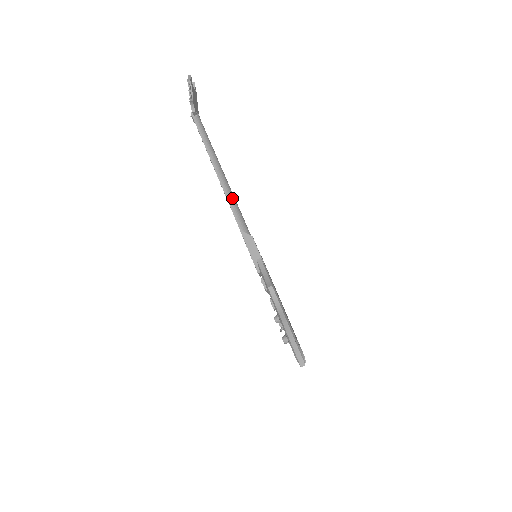
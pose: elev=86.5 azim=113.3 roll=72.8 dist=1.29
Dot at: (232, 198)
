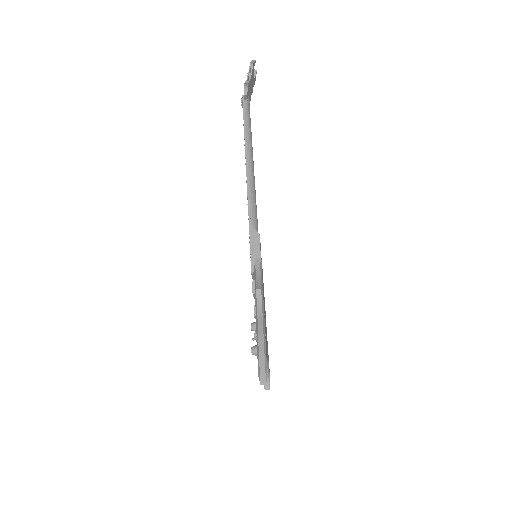
Dot at: (253, 189)
